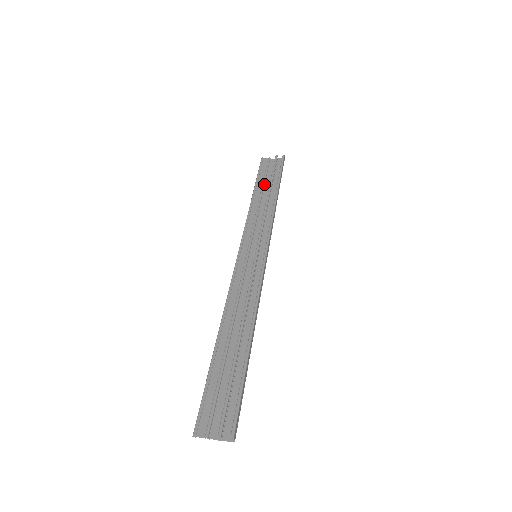
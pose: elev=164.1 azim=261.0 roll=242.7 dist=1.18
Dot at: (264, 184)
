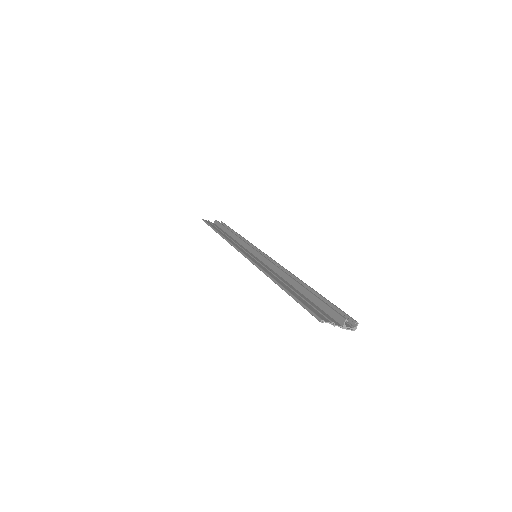
Dot at: occluded
